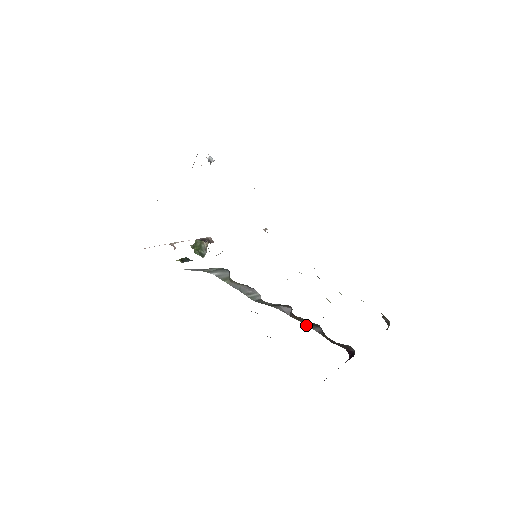
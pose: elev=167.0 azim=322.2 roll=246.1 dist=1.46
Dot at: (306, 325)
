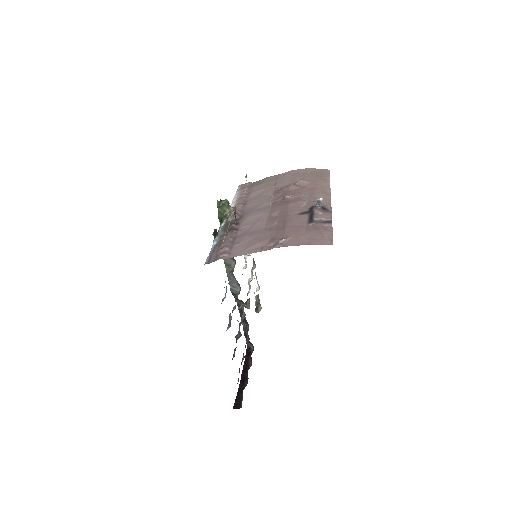
Dot at: occluded
